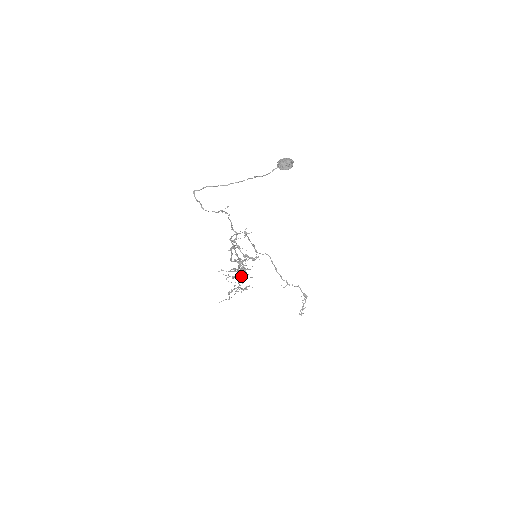
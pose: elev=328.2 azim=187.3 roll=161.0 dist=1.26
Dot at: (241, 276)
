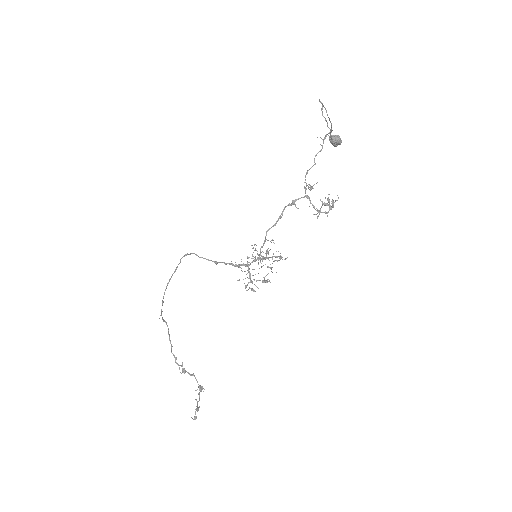
Dot at: (271, 257)
